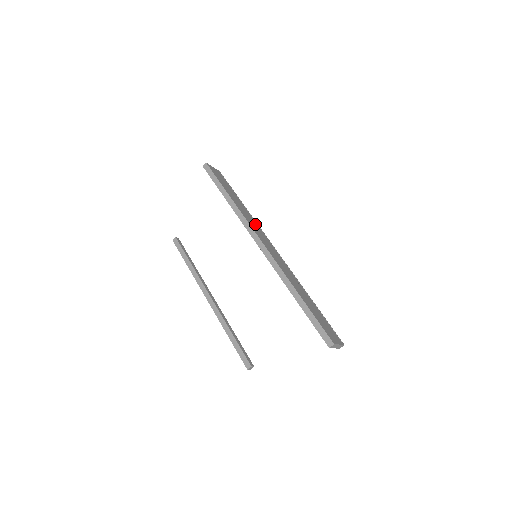
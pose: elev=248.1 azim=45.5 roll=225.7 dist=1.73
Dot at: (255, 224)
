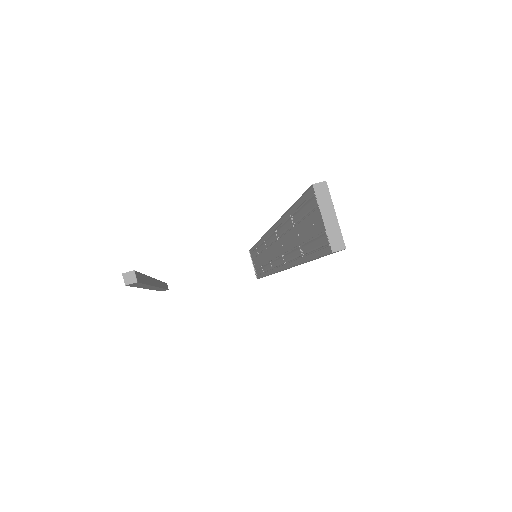
Dot at: occluded
